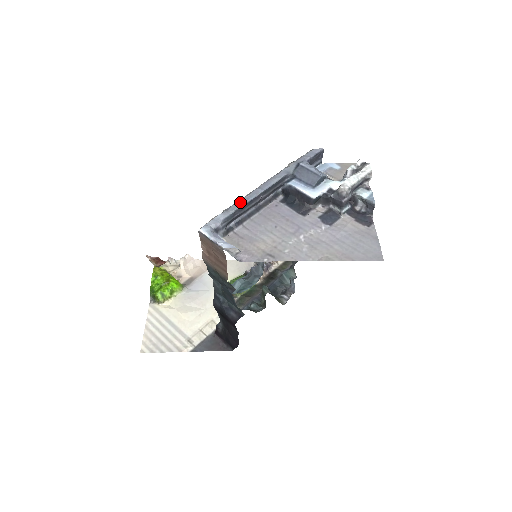
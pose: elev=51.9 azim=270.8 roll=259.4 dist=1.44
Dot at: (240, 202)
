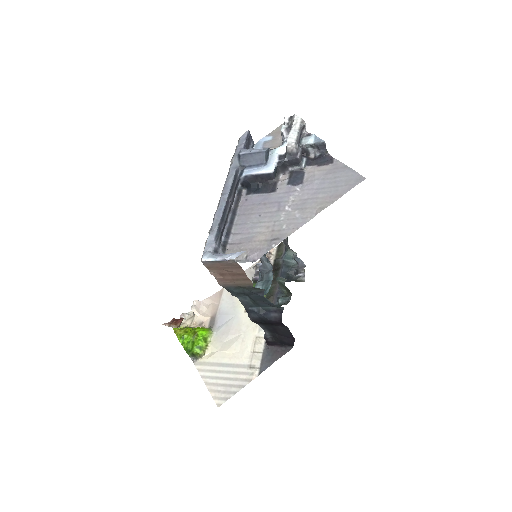
Dot at: (217, 216)
